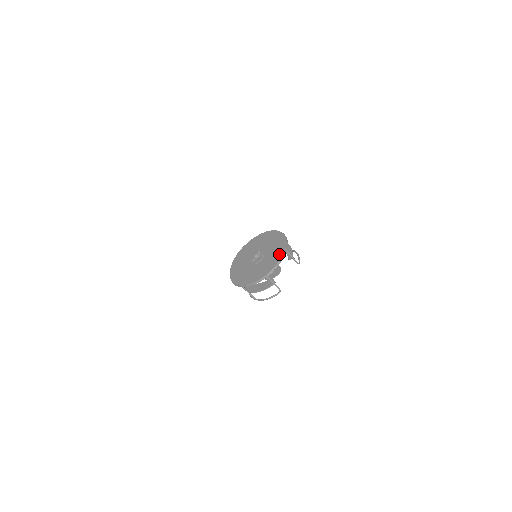
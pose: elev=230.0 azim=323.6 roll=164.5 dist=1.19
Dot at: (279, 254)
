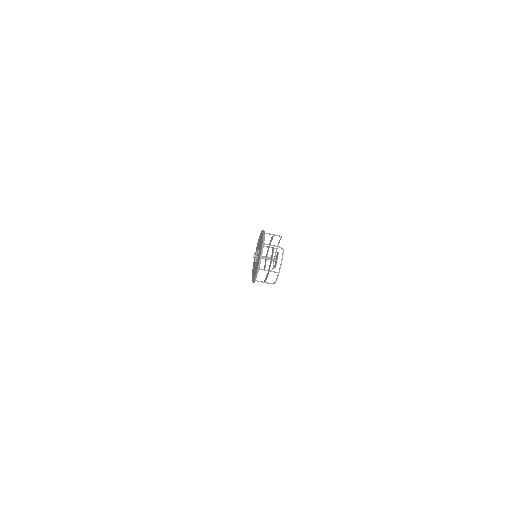
Dot at: (262, 234)
